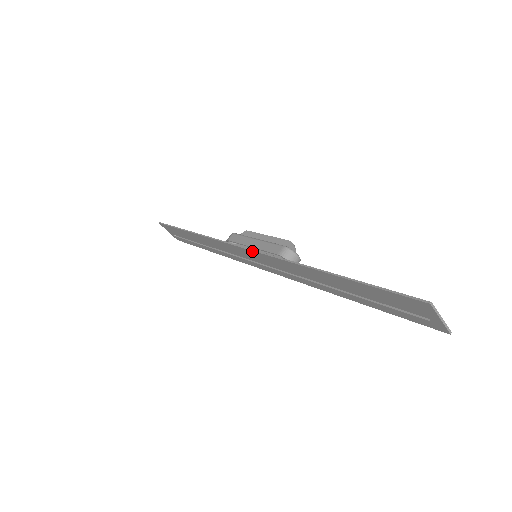
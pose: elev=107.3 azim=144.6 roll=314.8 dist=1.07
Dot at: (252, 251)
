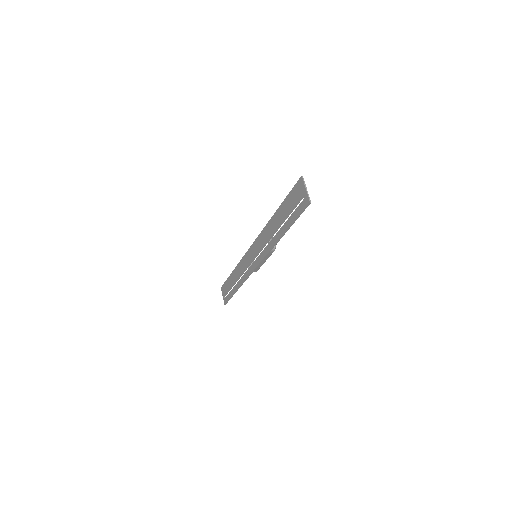
Dot at: (254, 242)
